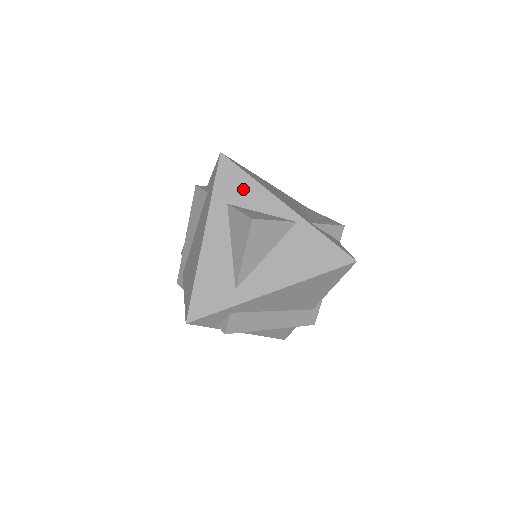
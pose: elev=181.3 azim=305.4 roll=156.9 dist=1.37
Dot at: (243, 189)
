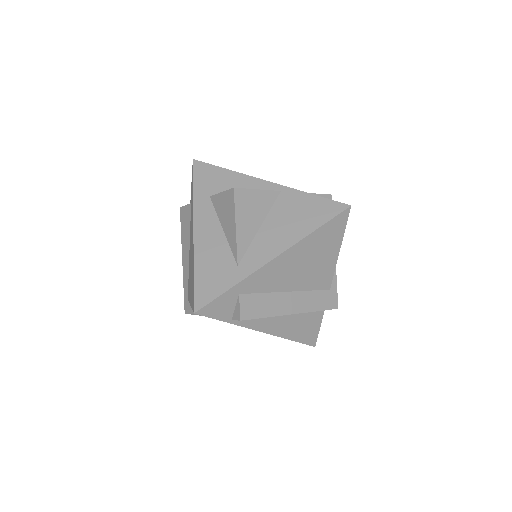
Dot at: (221, 180)
